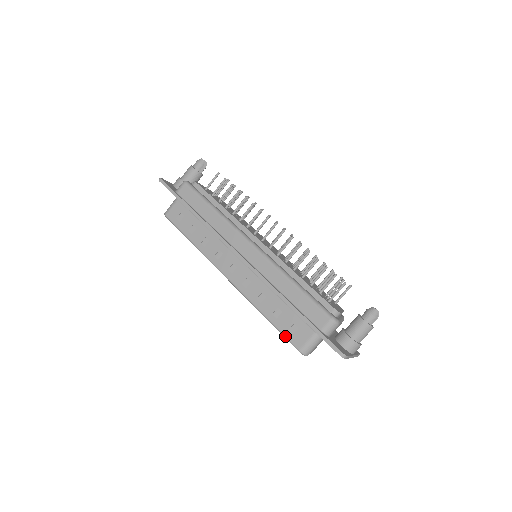
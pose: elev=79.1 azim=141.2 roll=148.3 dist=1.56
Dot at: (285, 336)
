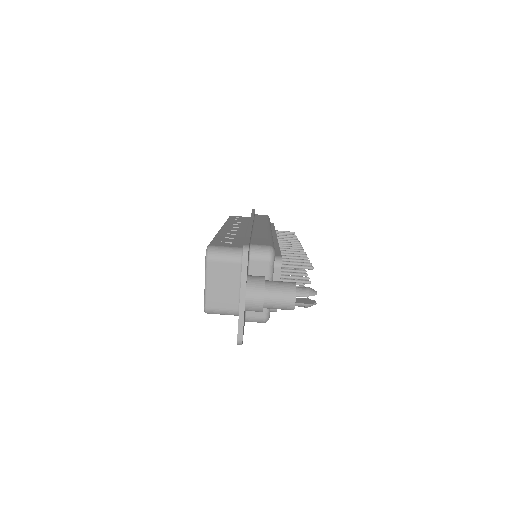
Dot at: (212, 241)
